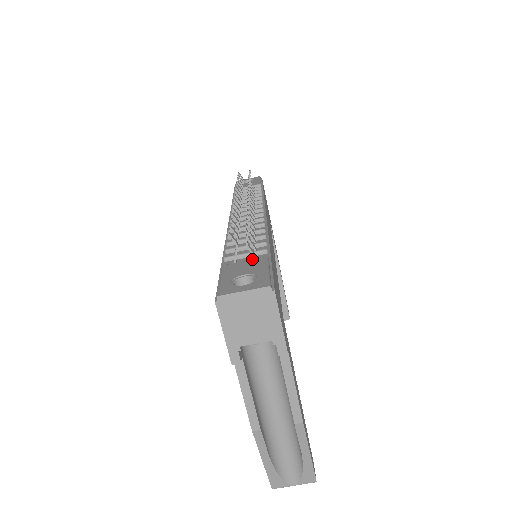
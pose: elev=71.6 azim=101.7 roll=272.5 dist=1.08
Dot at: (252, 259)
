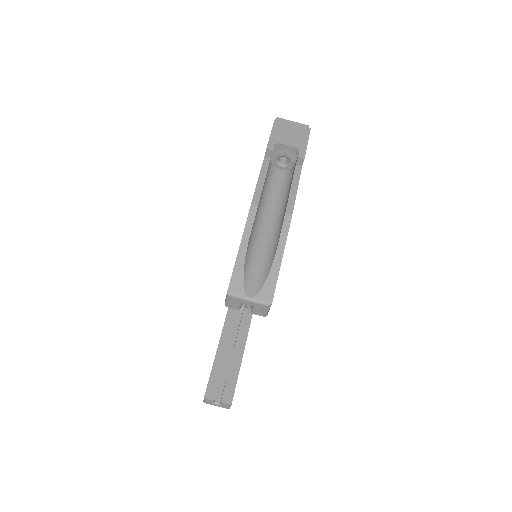
Dot at: occluded
